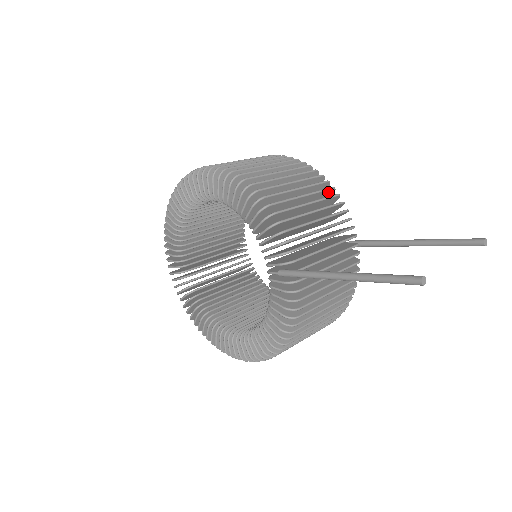
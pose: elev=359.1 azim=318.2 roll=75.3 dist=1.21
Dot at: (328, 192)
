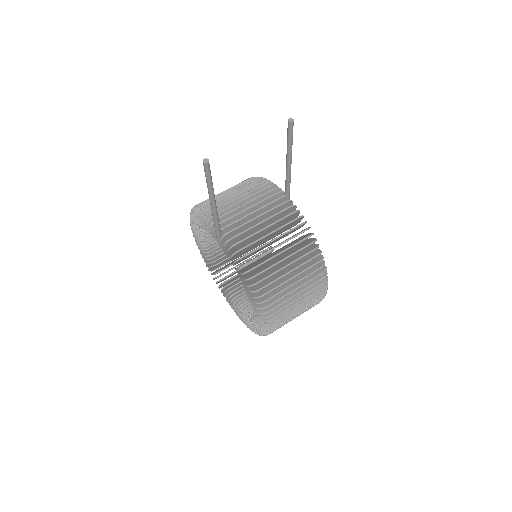
Dot at: occluded
